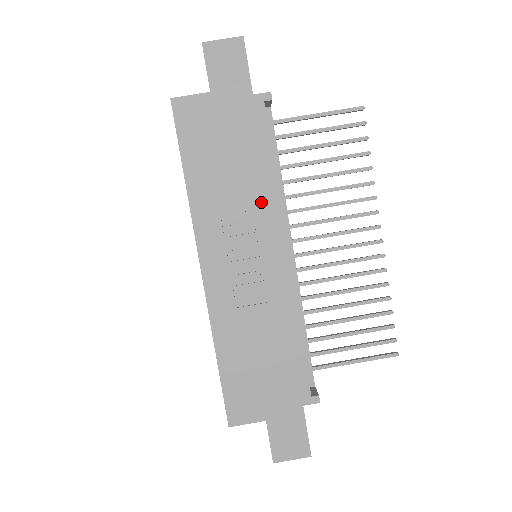
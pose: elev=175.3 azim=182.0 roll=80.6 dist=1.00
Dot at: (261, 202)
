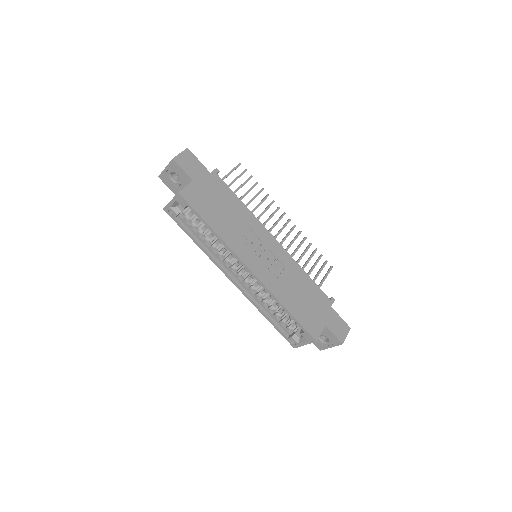
Dot at: (249, 221)
